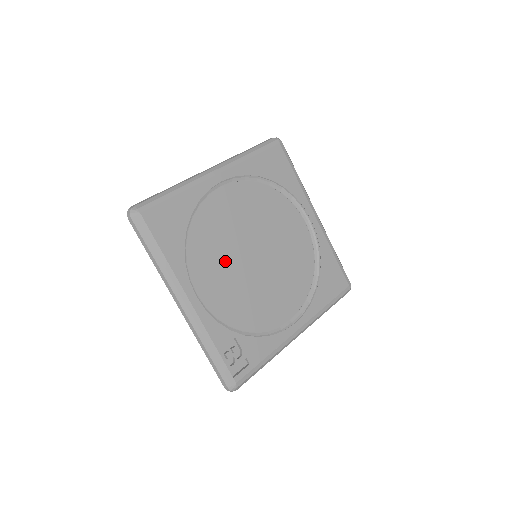
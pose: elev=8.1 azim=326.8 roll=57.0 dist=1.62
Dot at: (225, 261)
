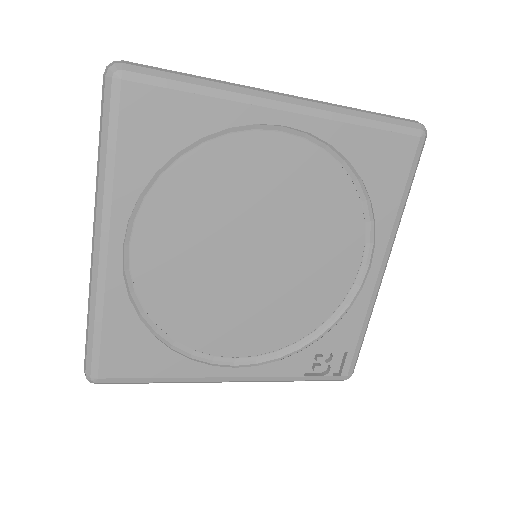
Dot at: (227, 302)
